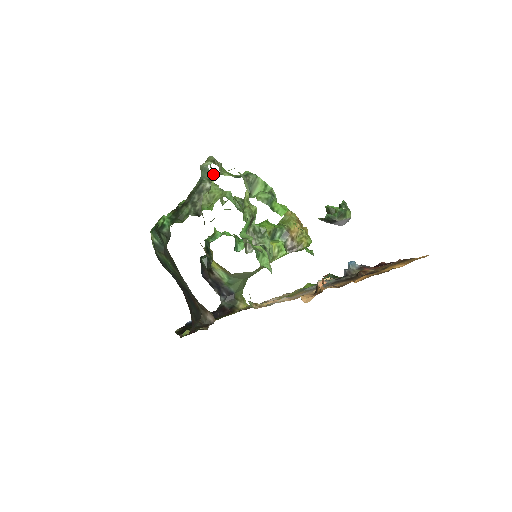
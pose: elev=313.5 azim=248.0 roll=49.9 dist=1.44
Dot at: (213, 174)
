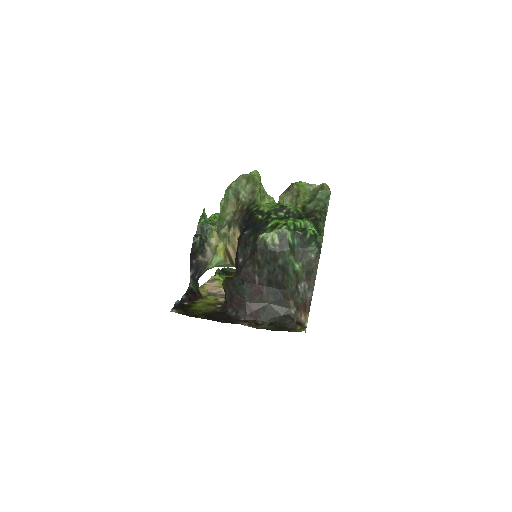
Dot at: occluded
